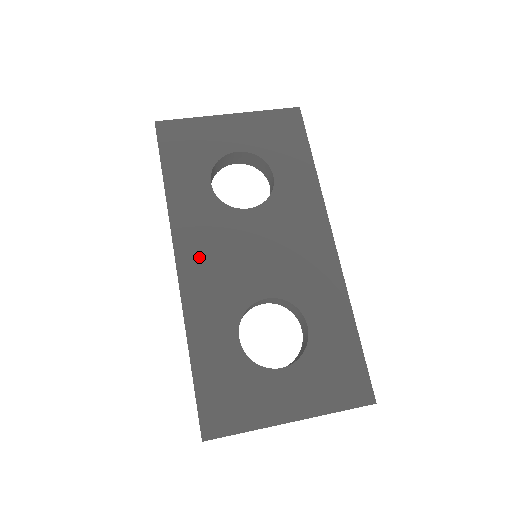
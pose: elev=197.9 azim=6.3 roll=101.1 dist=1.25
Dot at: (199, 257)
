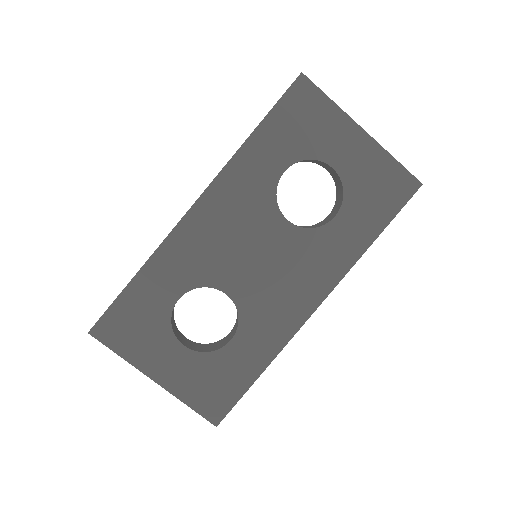
Dot at: (214, 217)
